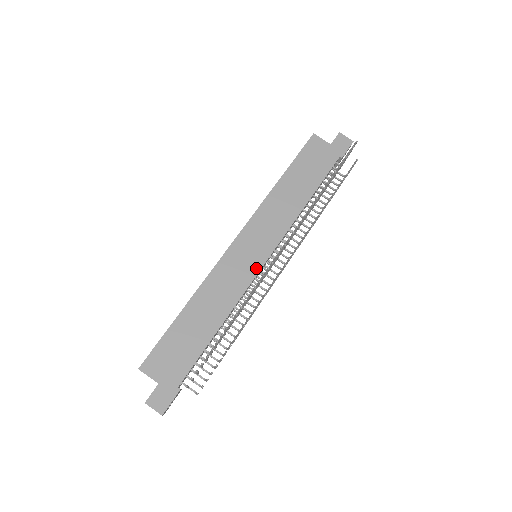
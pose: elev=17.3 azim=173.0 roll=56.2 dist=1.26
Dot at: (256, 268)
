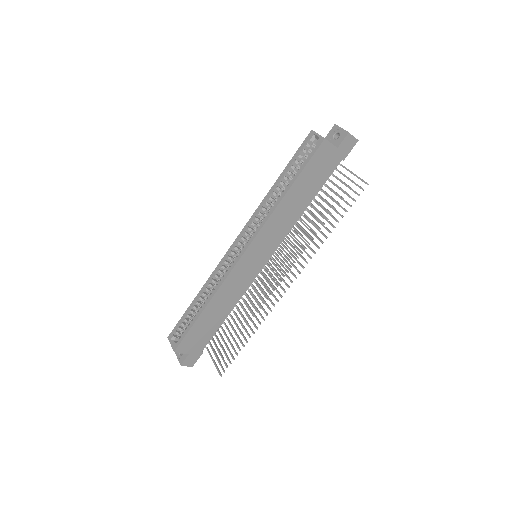
Dot at: (258, 271)
